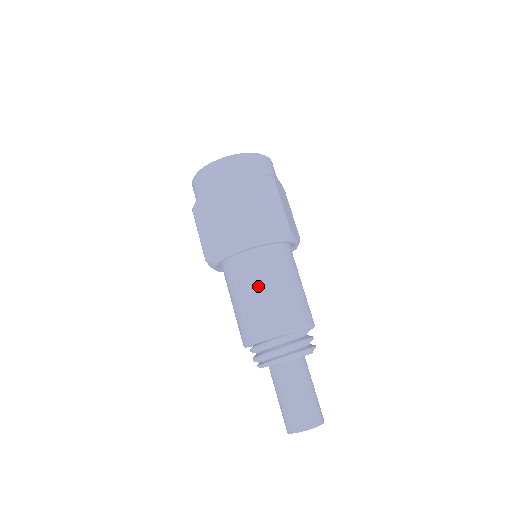
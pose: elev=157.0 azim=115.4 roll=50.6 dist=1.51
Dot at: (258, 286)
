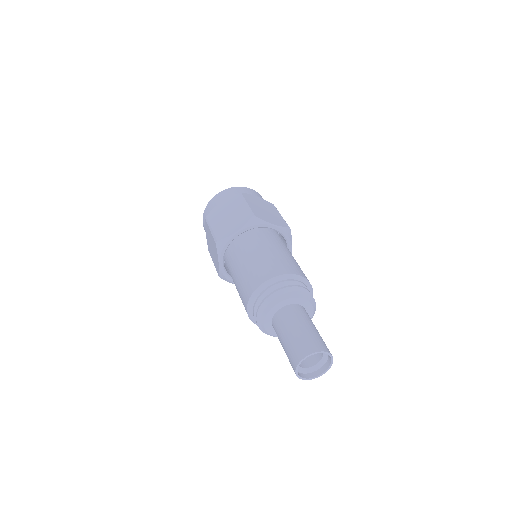
Dot at: (268, 247)
